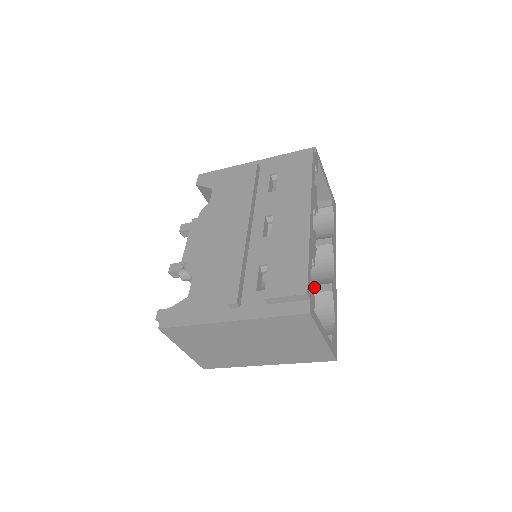
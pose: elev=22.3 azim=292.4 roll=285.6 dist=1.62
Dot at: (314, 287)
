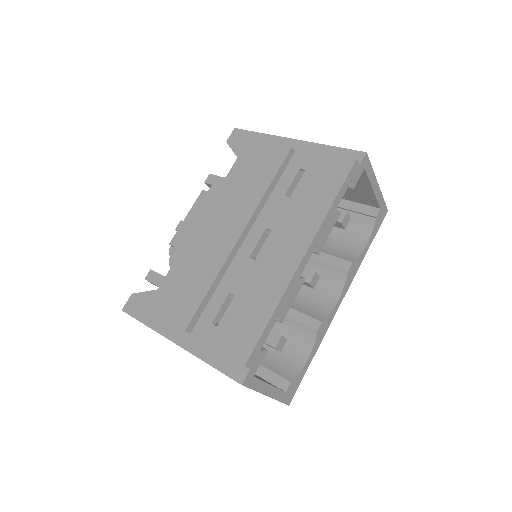
Dot at: (303, 316)
